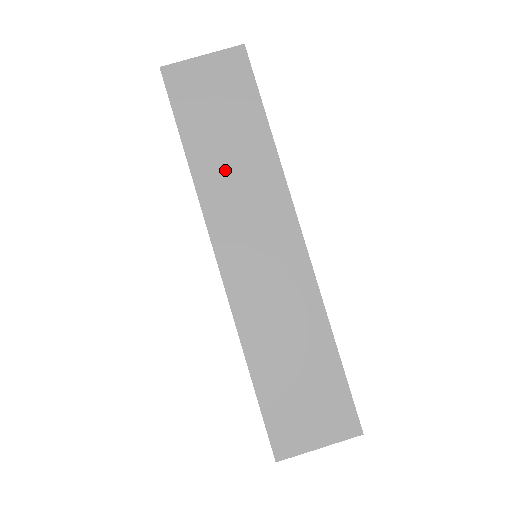
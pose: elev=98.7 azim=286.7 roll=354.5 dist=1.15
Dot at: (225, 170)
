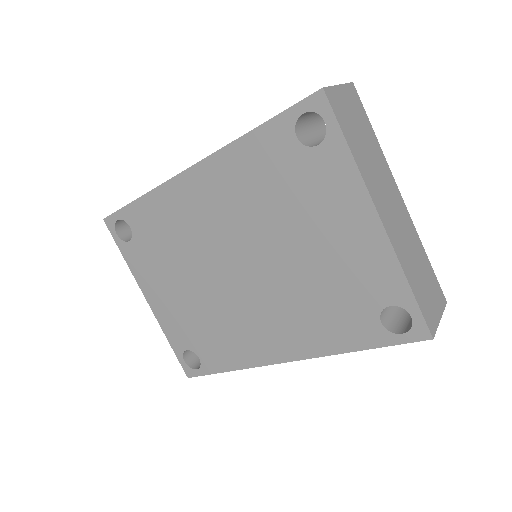
Dot at: occluded
